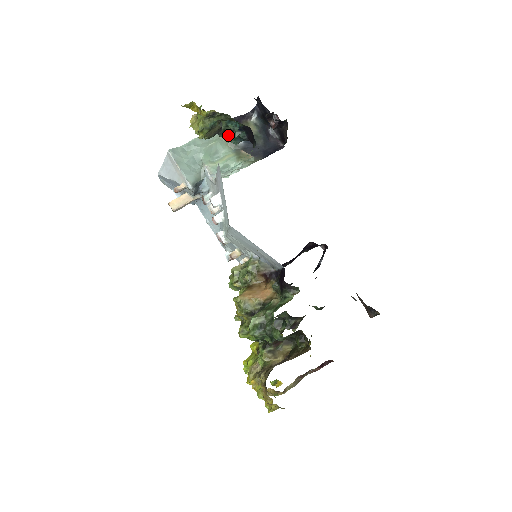
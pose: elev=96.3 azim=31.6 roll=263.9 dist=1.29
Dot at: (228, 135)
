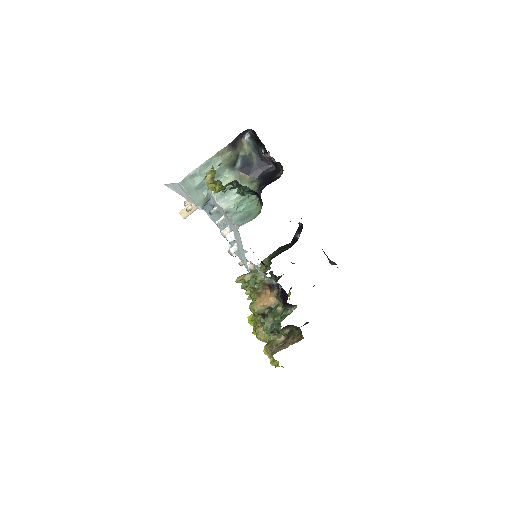
Dot at: (236, 184)
